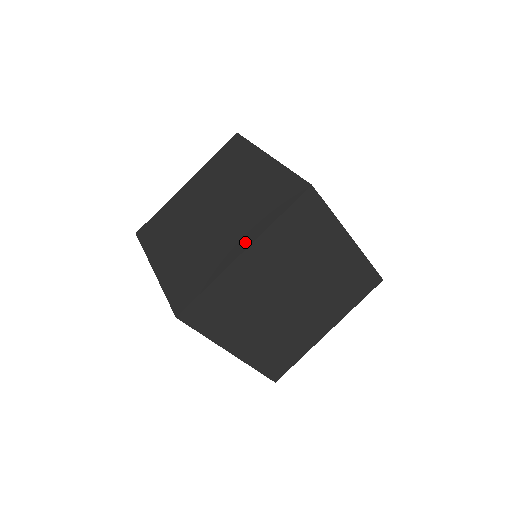
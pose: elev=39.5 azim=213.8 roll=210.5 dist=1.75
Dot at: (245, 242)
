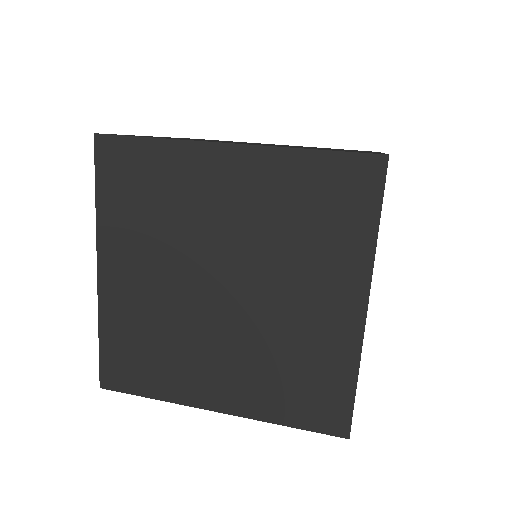
Dot at: occluded
